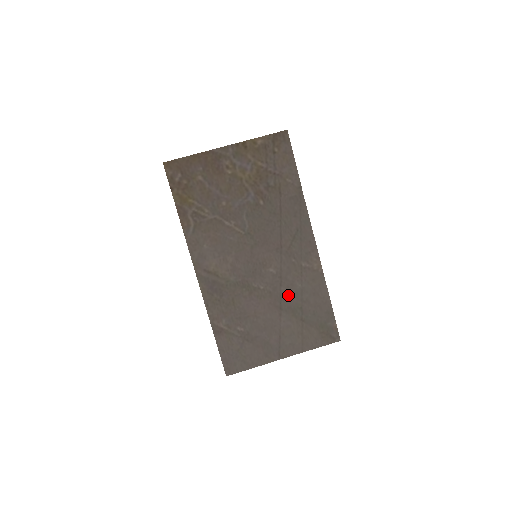
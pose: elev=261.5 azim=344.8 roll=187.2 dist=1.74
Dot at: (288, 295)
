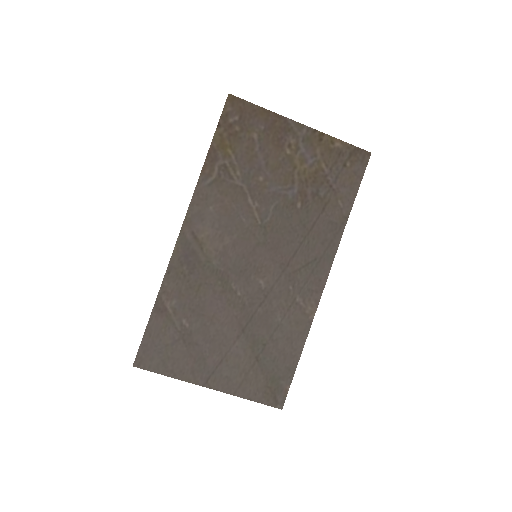
Dot at: (261, 321)
